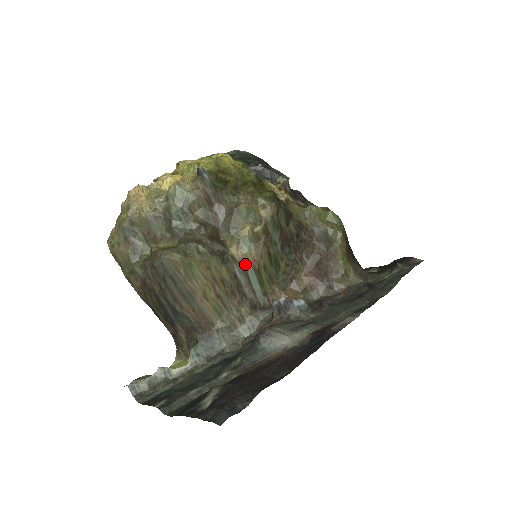
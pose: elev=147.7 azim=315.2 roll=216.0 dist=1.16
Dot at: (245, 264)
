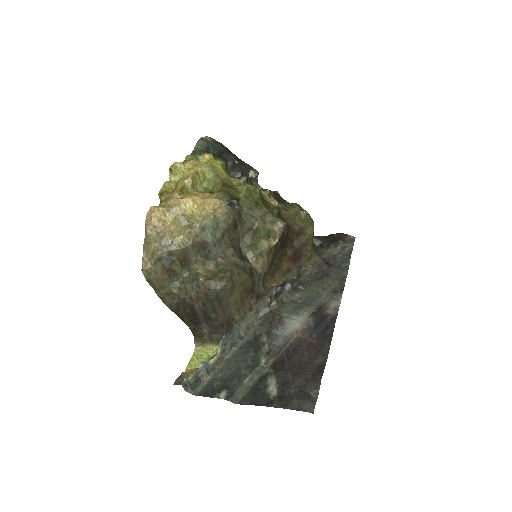
Dot at: (262, 272)
